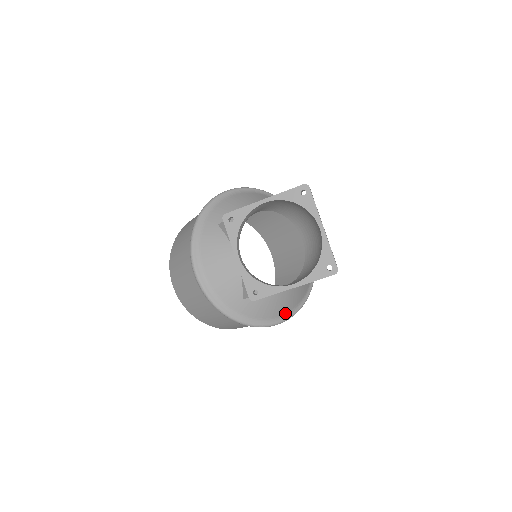
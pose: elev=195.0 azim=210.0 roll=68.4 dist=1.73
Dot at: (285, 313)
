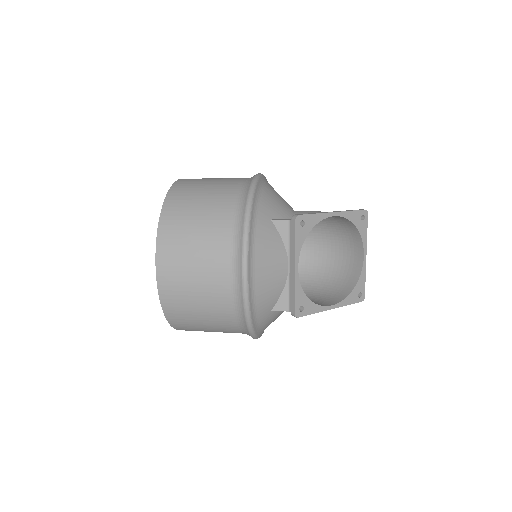
Dot at: occluded
